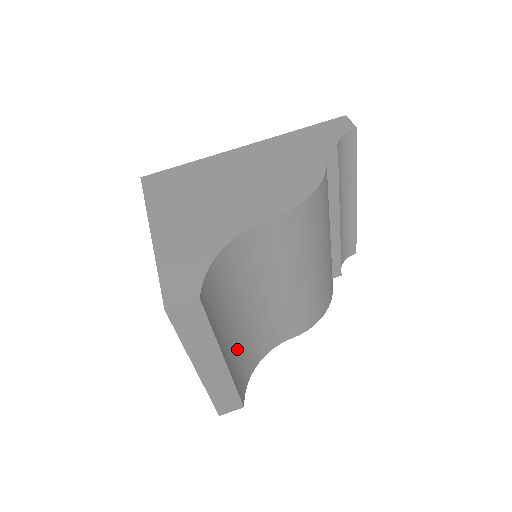
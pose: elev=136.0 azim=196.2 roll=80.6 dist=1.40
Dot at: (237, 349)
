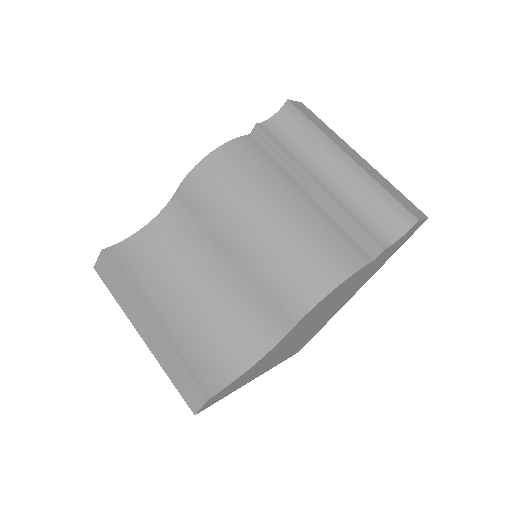
Dot at: (193, 325)
